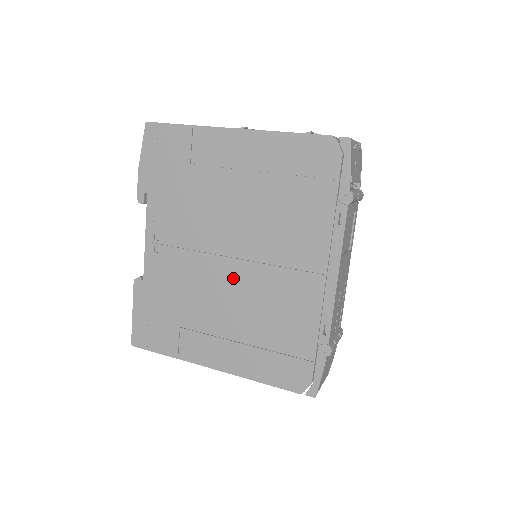
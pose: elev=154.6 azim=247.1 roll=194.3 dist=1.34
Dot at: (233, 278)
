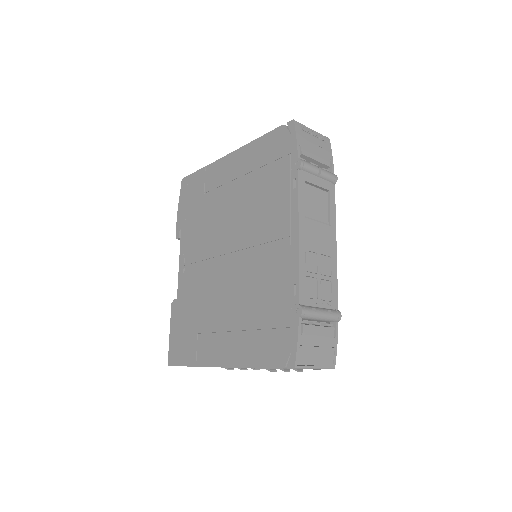
Dot at: (230, 271)
